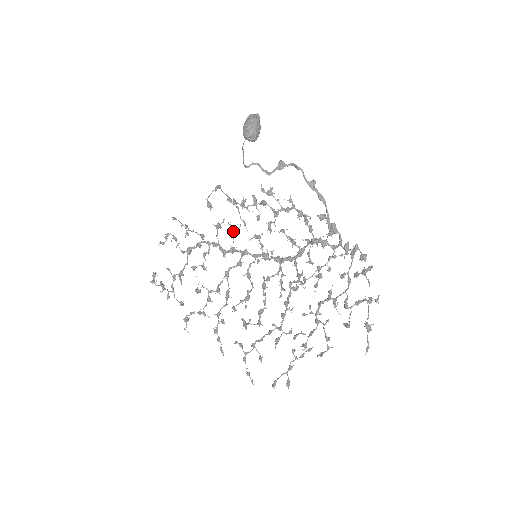
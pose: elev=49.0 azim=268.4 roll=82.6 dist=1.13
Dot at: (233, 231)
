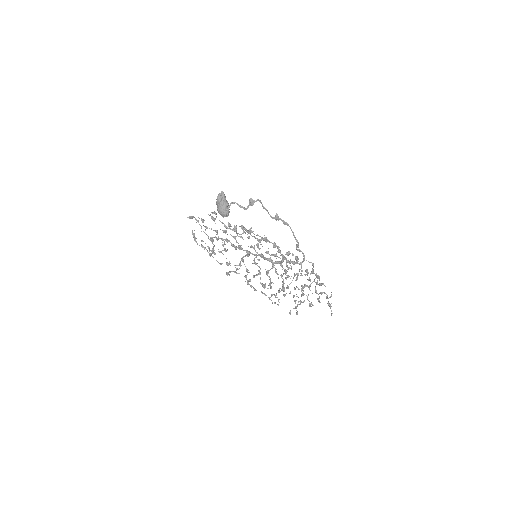
Dot at: occluded
